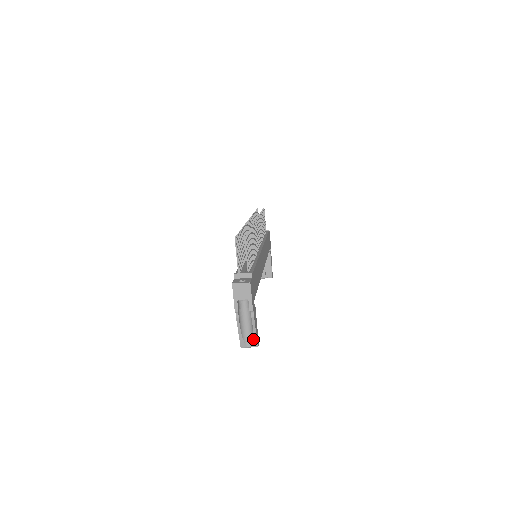
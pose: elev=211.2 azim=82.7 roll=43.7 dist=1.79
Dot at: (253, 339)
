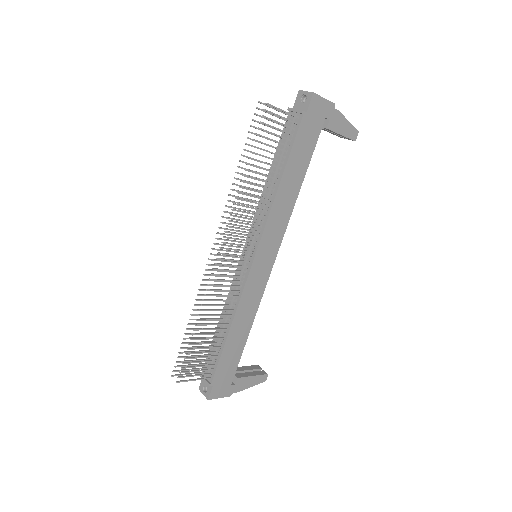
Dot at: (256, 382)
